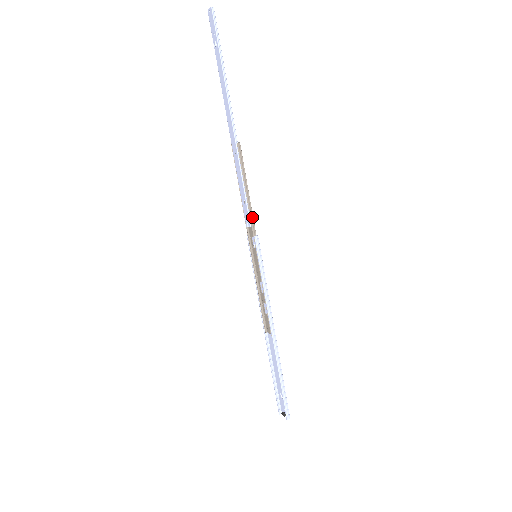
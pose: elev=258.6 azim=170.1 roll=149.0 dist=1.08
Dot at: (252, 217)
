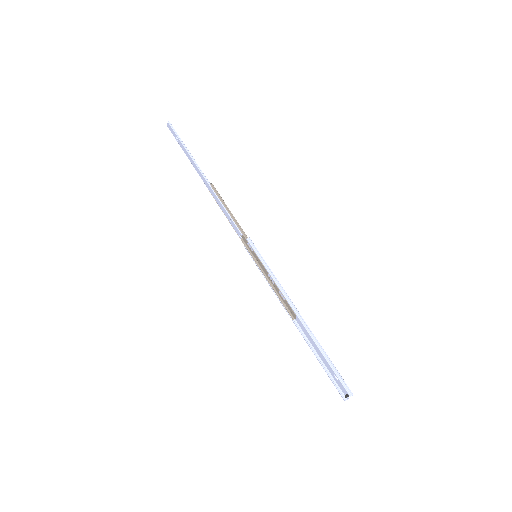
Dot at: (240, 227)
